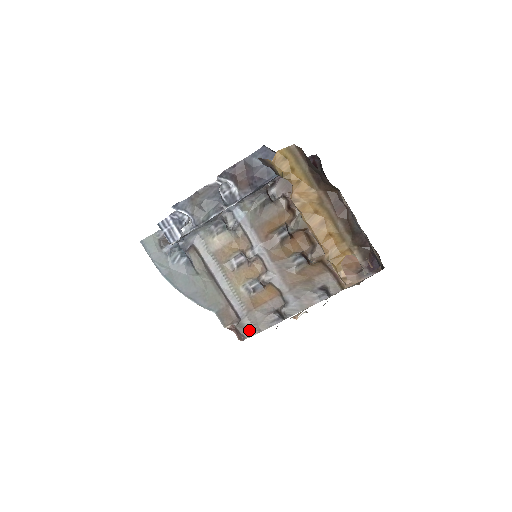
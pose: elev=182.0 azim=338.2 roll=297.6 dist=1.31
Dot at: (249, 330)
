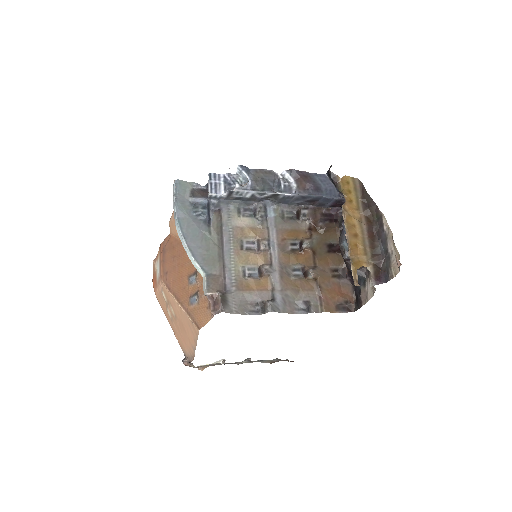
Dot at: (229, 306)
